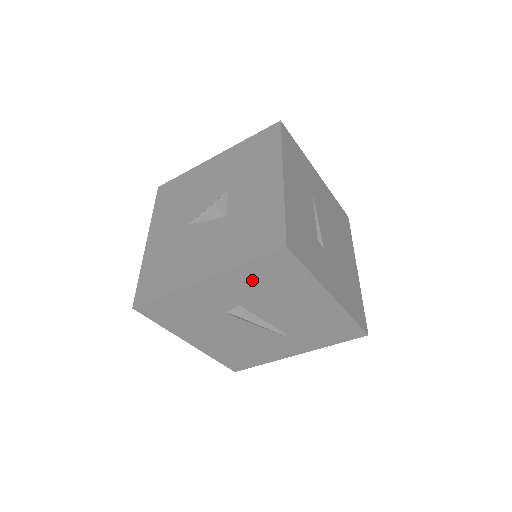
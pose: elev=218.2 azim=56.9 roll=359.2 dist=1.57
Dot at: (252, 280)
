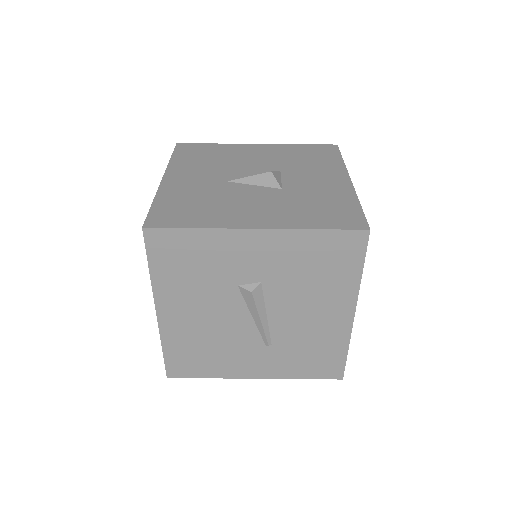
Dot at: (303, 255)
